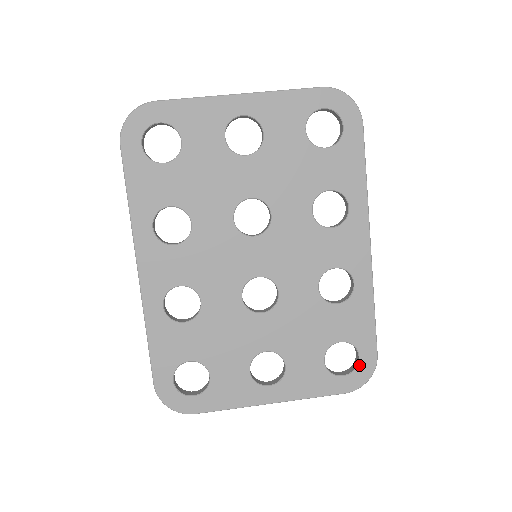
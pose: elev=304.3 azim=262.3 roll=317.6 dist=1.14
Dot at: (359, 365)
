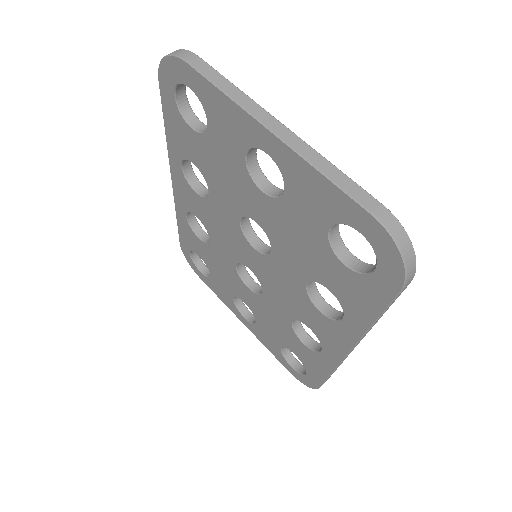
Dot at: (304, 376)
